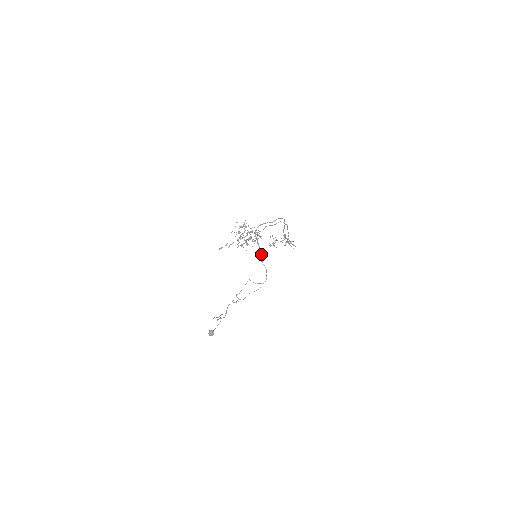
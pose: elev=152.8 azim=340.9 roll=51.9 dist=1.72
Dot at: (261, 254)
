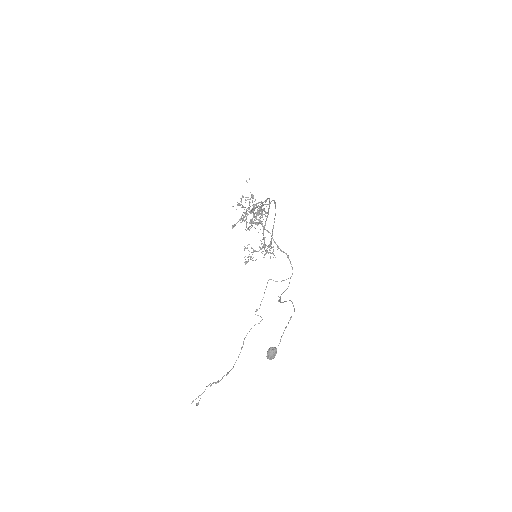
Dot at: (273, 239)
